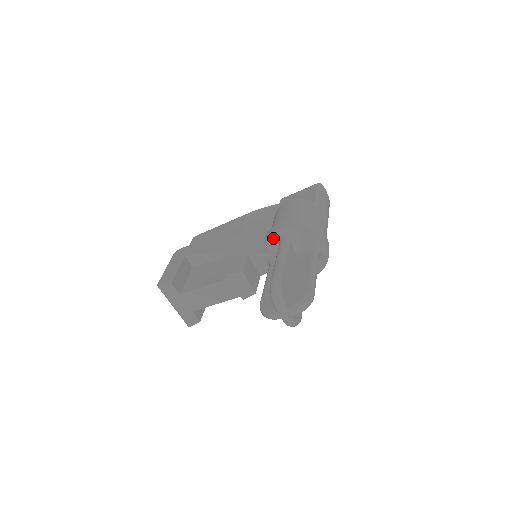
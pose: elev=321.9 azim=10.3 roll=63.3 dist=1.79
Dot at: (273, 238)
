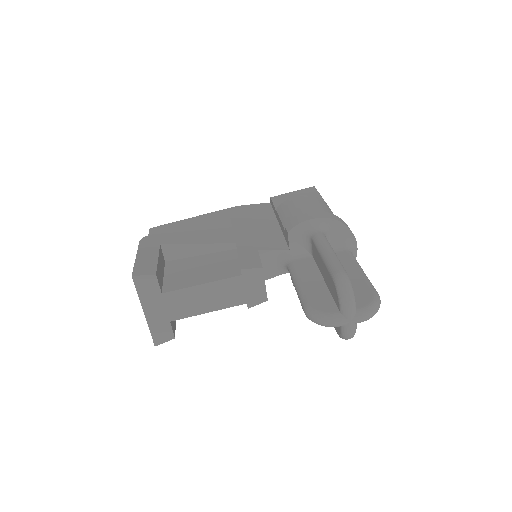
Dot at: (299, 230)
